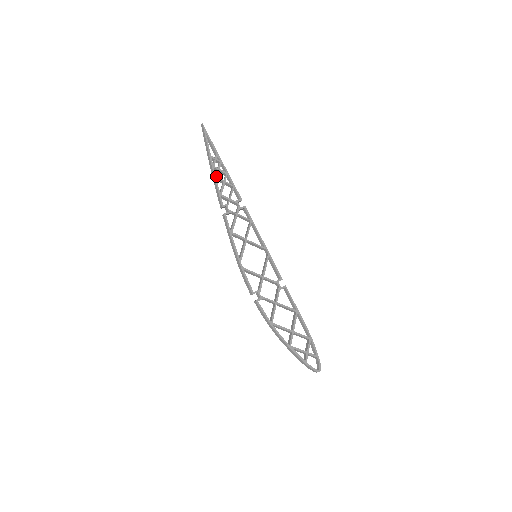
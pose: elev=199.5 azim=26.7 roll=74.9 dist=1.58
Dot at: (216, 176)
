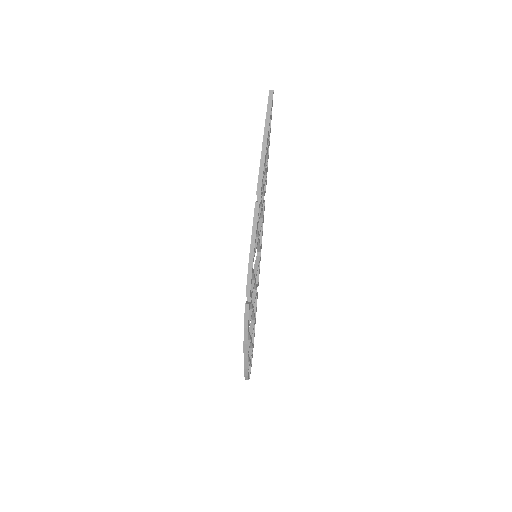
Dot at: occluded
